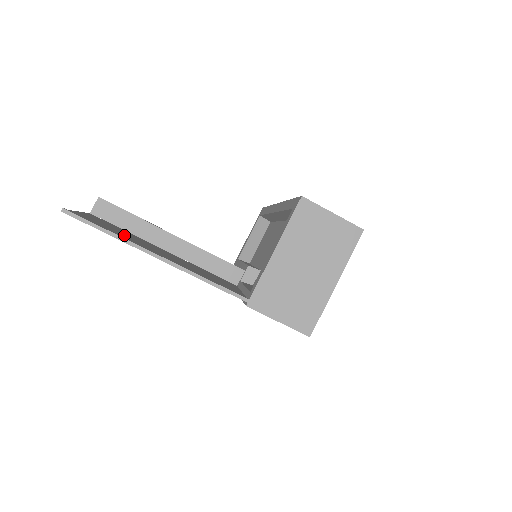
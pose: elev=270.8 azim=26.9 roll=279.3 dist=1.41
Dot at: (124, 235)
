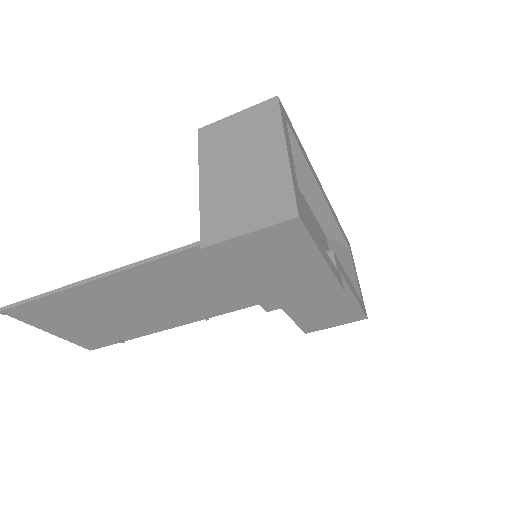
Dot at: (85, 312)
